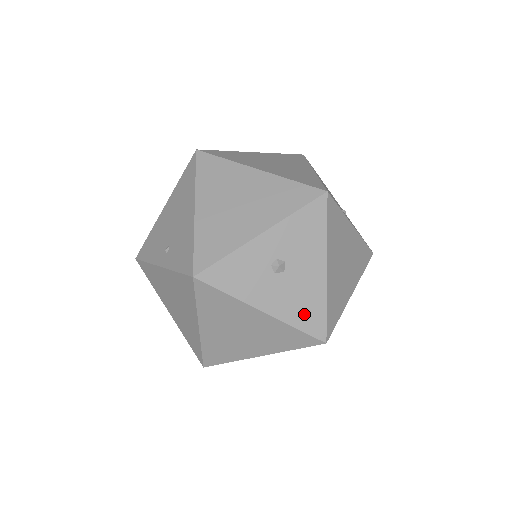
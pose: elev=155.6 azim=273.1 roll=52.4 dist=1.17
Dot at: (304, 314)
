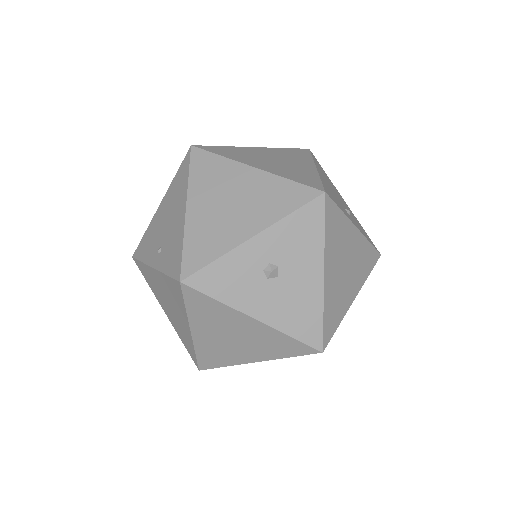
Dot at: (299, 322)
